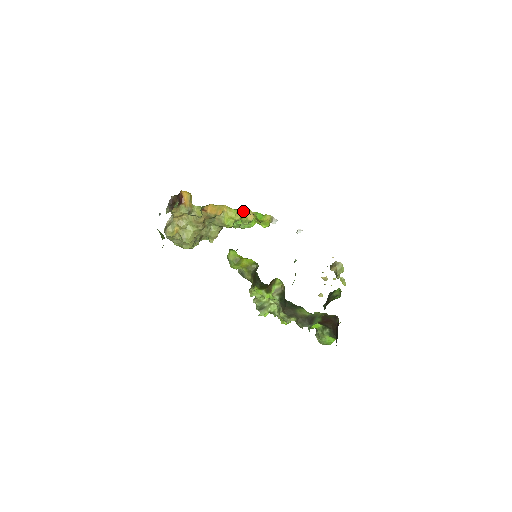
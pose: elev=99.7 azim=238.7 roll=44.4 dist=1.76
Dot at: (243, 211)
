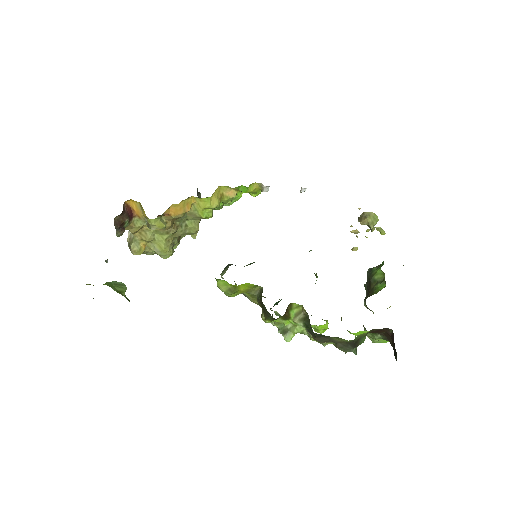
Dot at: (219, 192)
